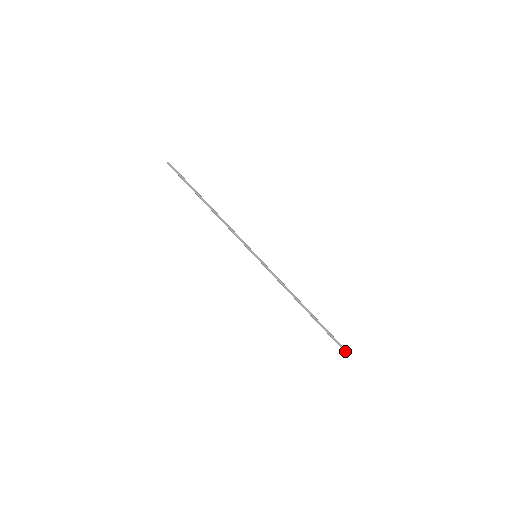
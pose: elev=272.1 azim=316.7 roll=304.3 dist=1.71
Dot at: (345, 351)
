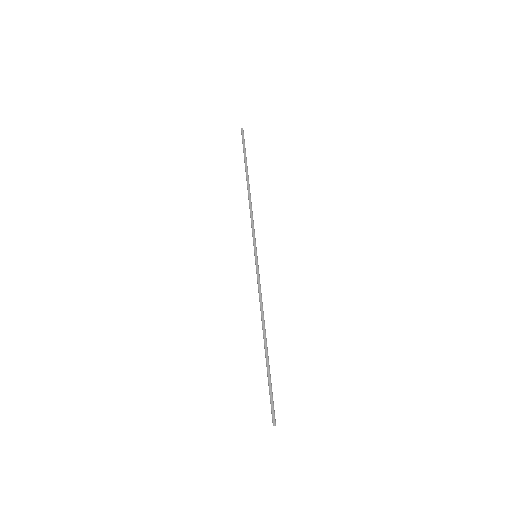
Dot at: (275, 424)
